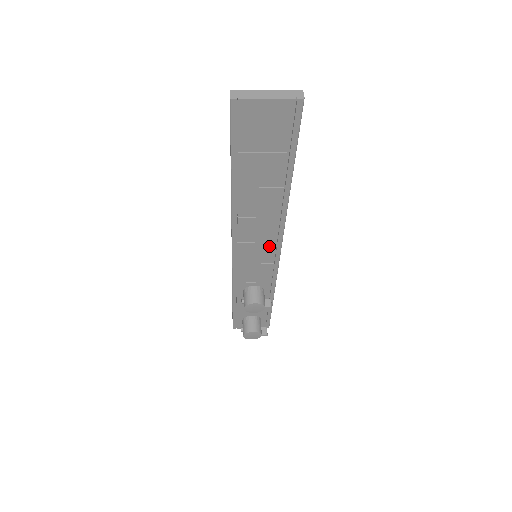
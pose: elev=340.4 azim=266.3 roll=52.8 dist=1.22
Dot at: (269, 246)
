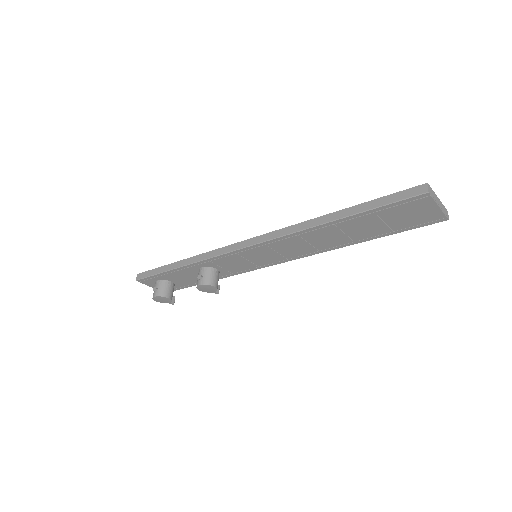
Dot at: (278, 258)
